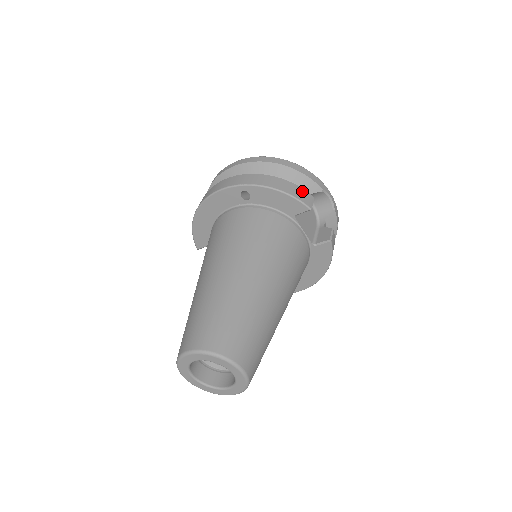
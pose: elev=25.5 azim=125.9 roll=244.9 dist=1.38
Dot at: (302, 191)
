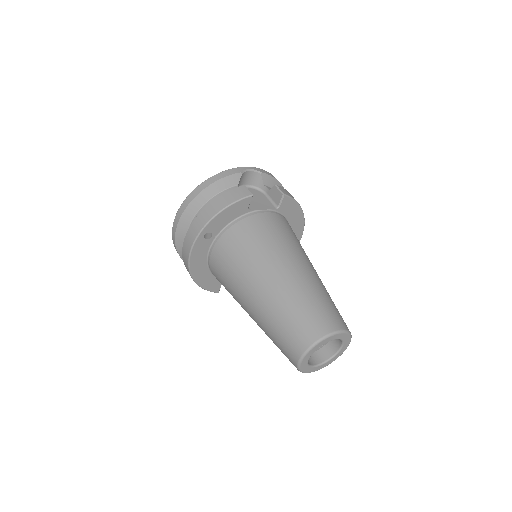
Dot at: (234, 192)
